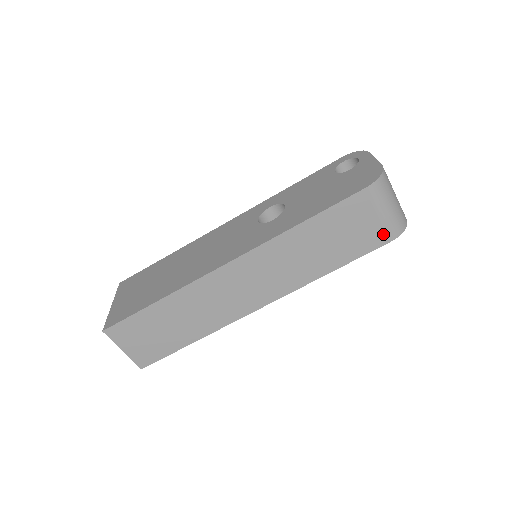
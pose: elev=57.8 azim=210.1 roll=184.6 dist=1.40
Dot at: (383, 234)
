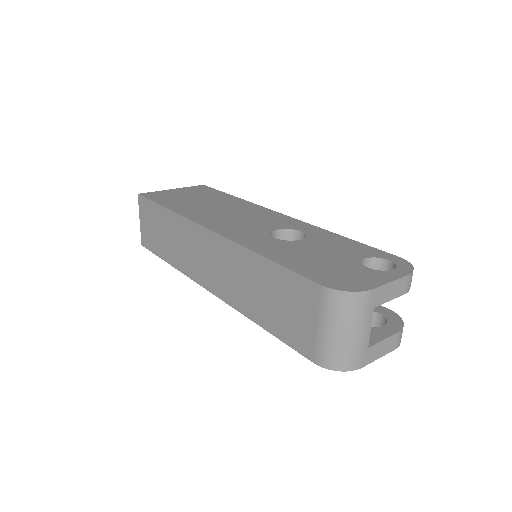
Dot at: (312, 347)
